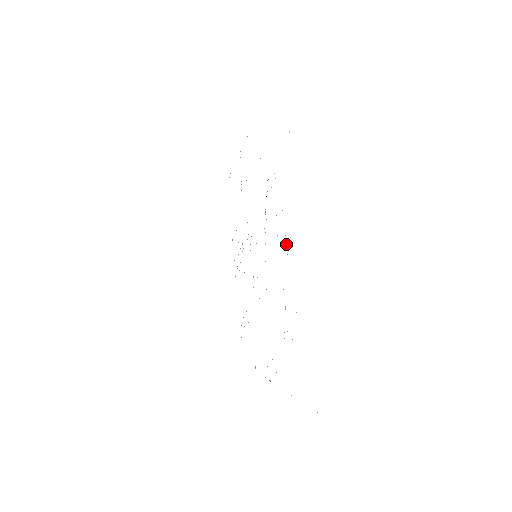
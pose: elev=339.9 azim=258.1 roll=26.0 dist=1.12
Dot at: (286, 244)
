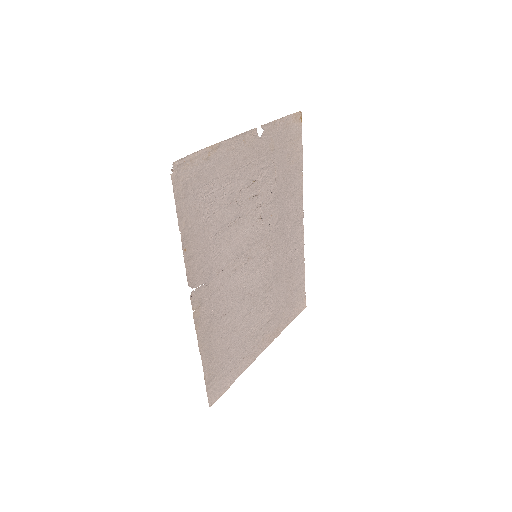
Dot at: (246, 164)
